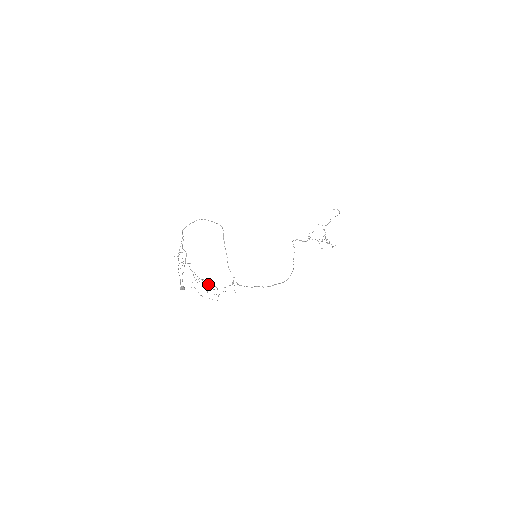
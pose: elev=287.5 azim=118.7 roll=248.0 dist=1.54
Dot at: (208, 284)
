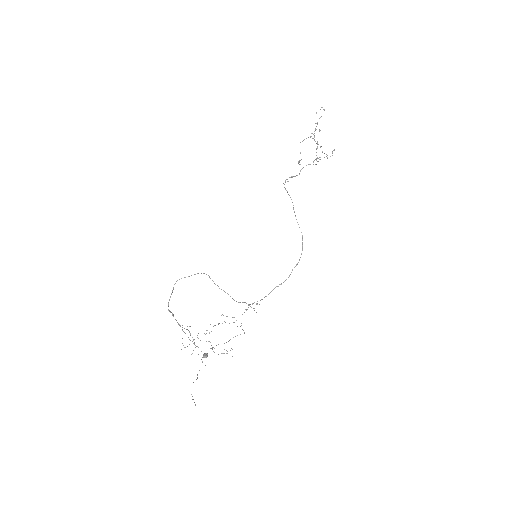
Dot at: (224, 321)
